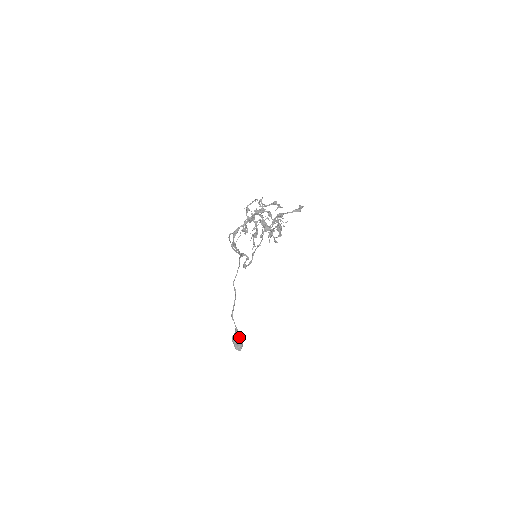
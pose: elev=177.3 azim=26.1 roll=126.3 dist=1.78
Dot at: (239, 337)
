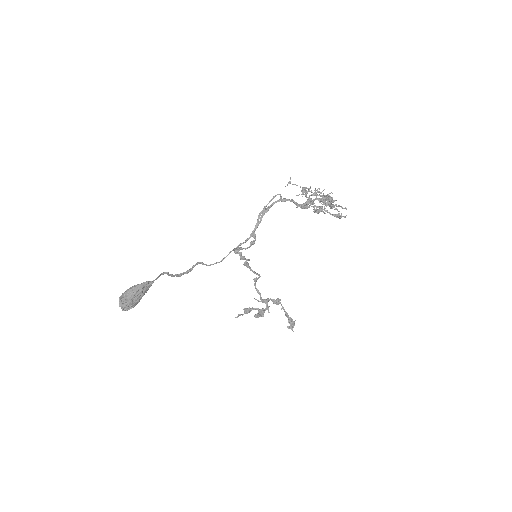
Dot at: (142, 291)
